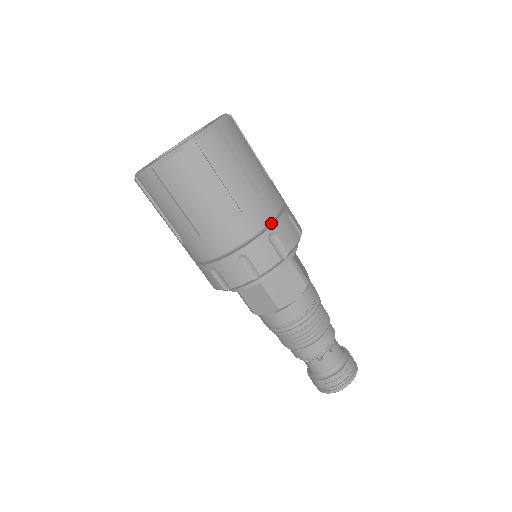
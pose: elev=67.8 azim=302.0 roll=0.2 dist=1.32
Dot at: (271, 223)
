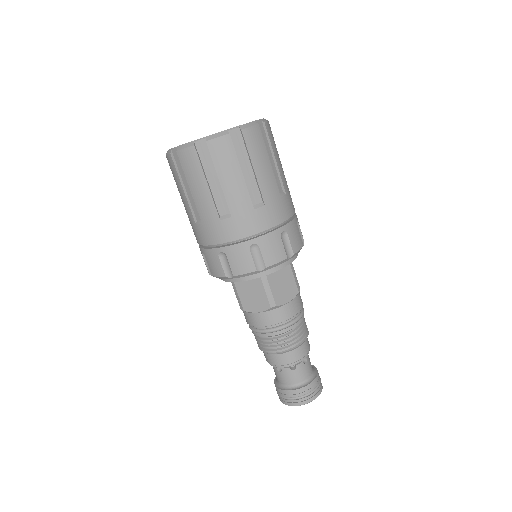
Dot at: (284, 223)
